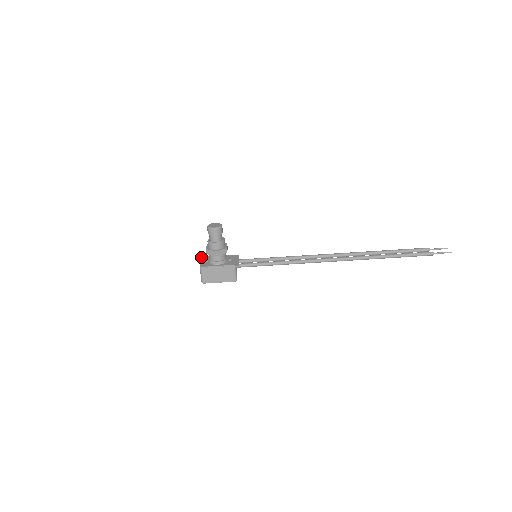
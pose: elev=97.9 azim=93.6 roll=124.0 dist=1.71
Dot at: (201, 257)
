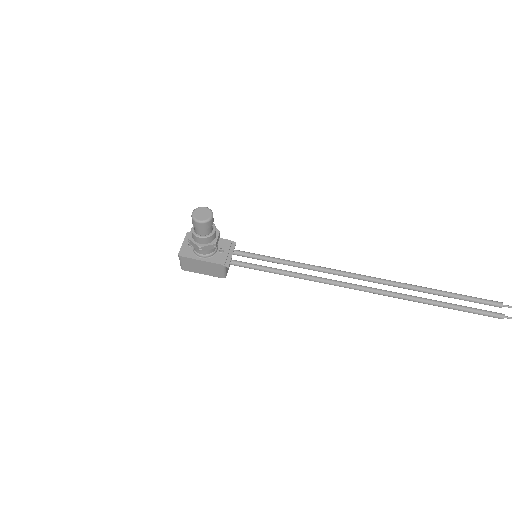
Dot at: (186, 233)
